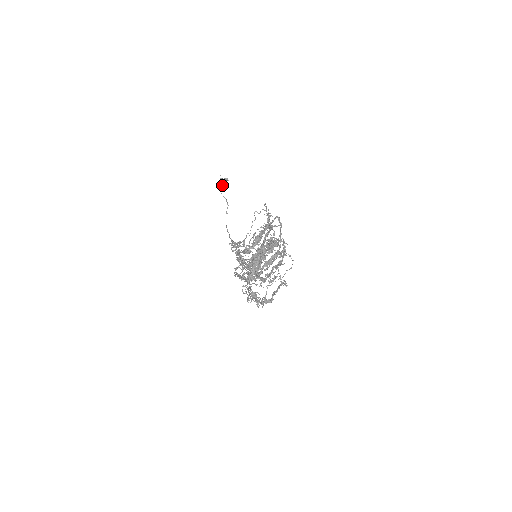
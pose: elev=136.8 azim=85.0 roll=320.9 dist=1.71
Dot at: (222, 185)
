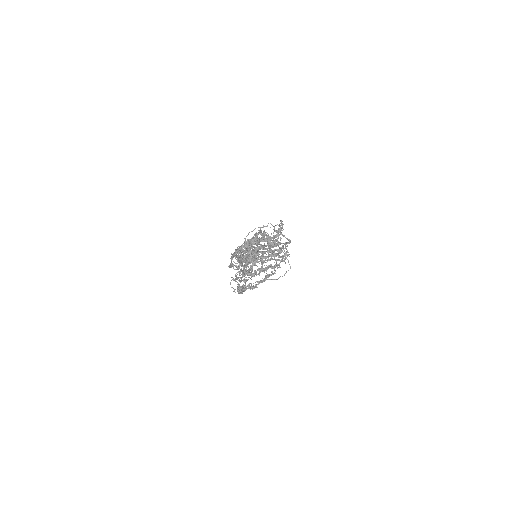
Dot at: occluded
